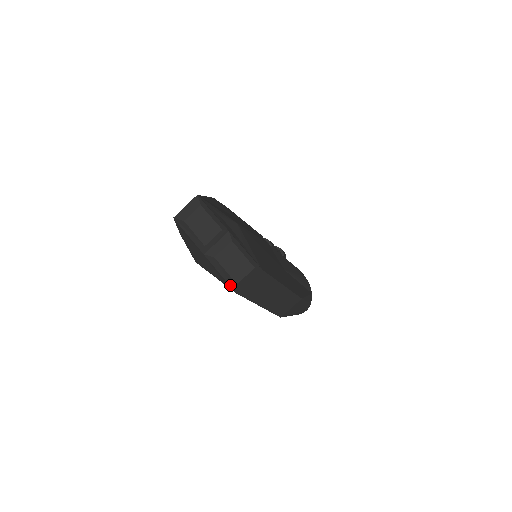
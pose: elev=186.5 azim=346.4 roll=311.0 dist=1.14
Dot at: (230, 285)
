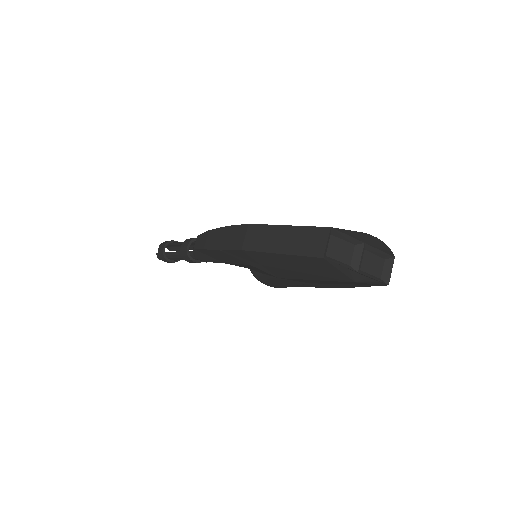
Dot at: (383, 282)
